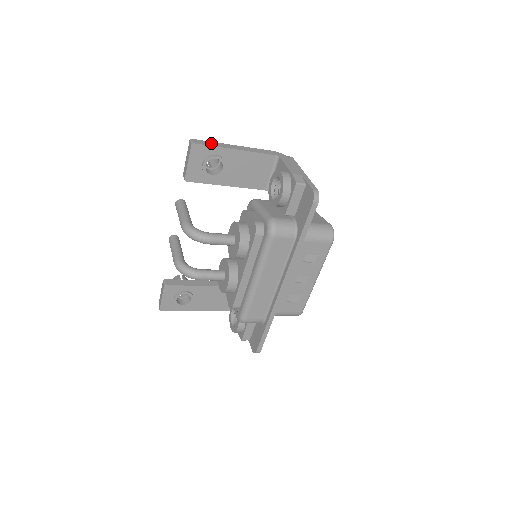
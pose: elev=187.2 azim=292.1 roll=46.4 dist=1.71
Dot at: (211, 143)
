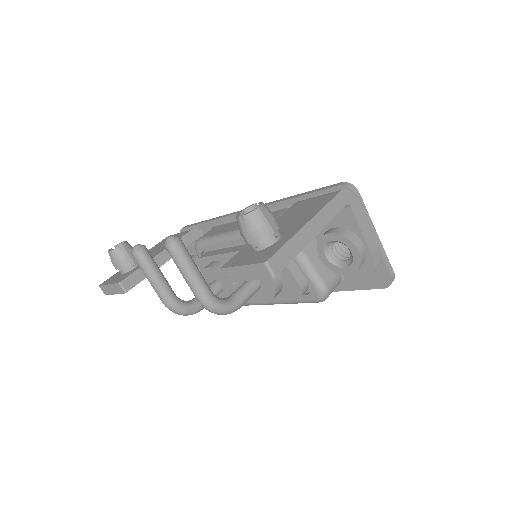
Dot at: (289, 249)
